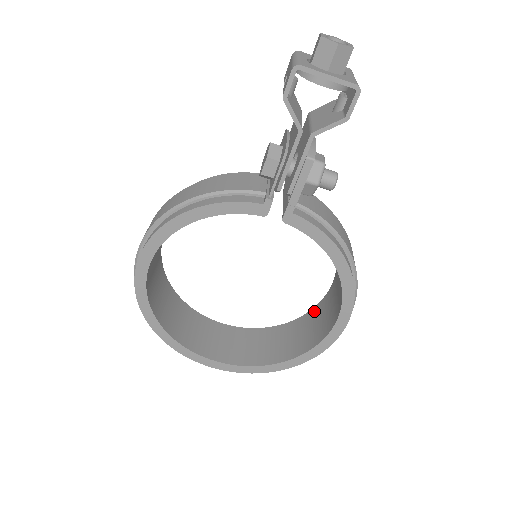
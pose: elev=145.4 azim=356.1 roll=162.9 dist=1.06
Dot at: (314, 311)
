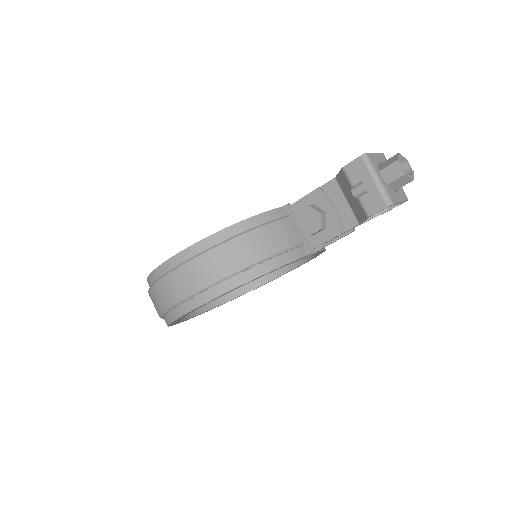
Dot at: occluded
